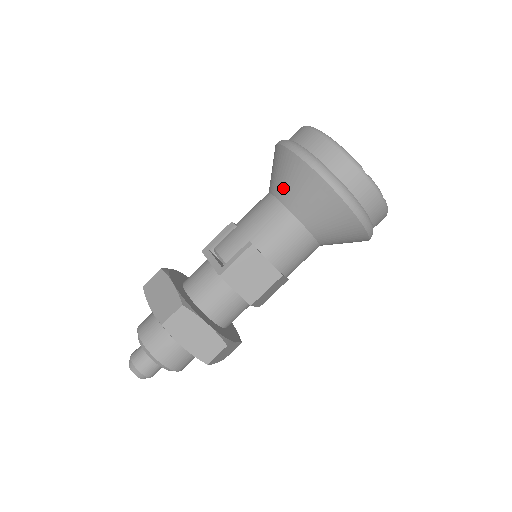
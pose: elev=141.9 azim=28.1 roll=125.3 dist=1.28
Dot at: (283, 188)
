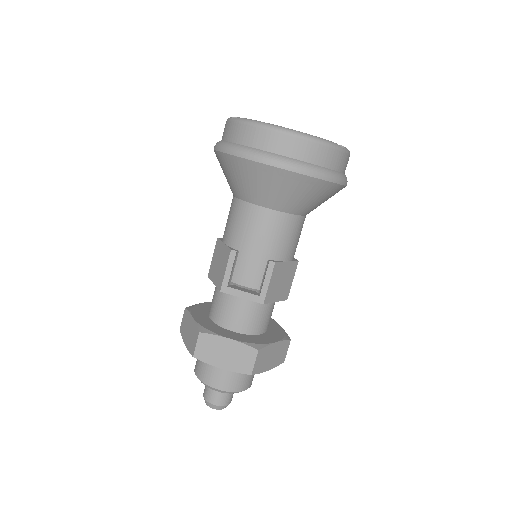
Dot at: (273, 199)
